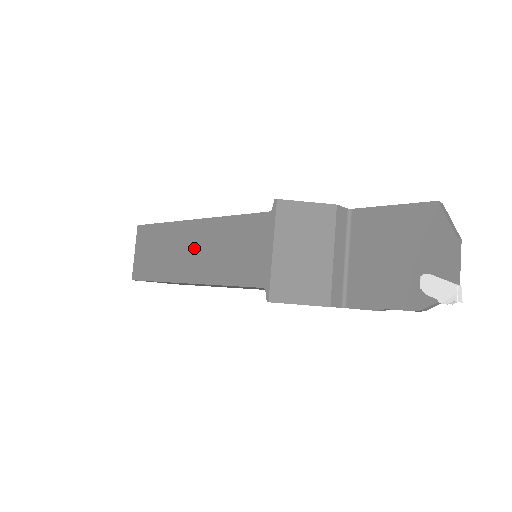
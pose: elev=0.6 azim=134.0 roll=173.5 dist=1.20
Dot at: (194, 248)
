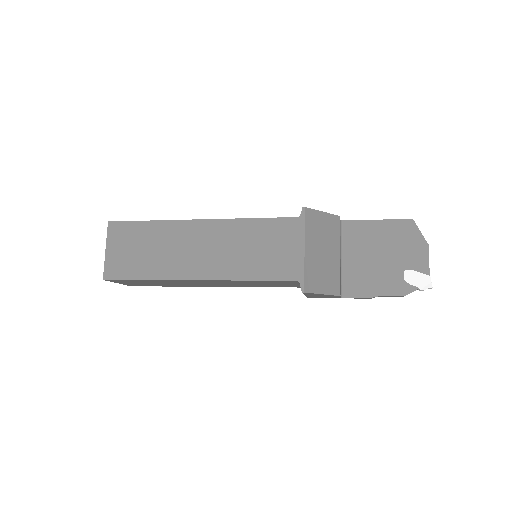
Dot at: (203, 246)
